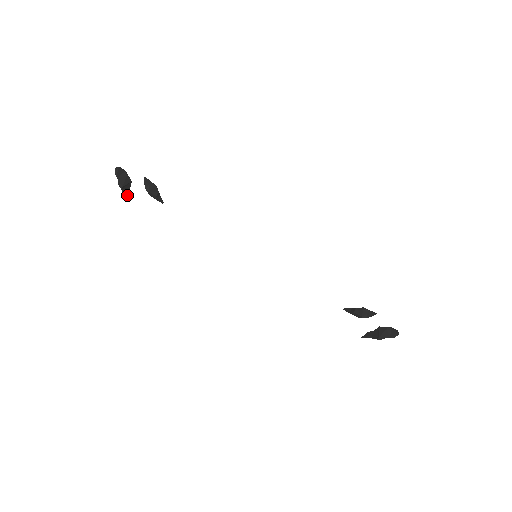
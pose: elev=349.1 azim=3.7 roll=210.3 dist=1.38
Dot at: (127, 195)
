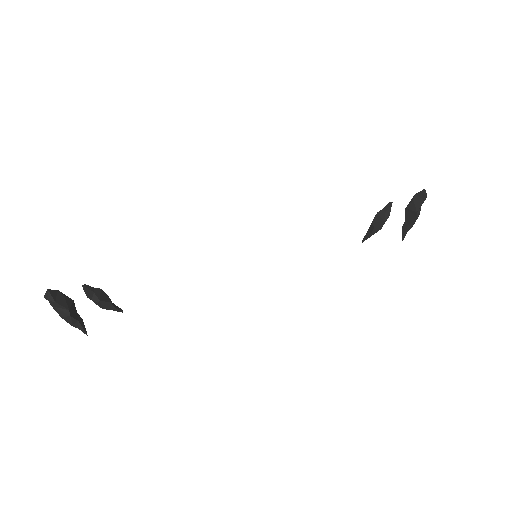
Dot at: (80, 326)
